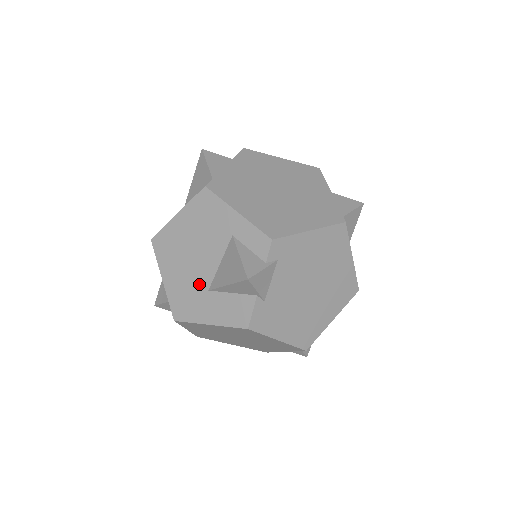
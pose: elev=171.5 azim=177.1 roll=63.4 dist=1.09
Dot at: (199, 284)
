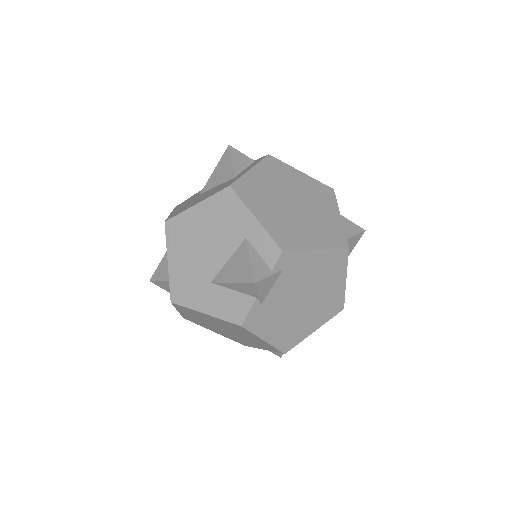
Dot at: (203, 274)
